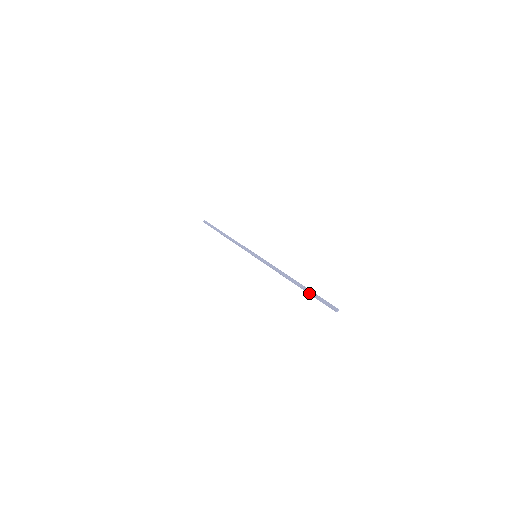
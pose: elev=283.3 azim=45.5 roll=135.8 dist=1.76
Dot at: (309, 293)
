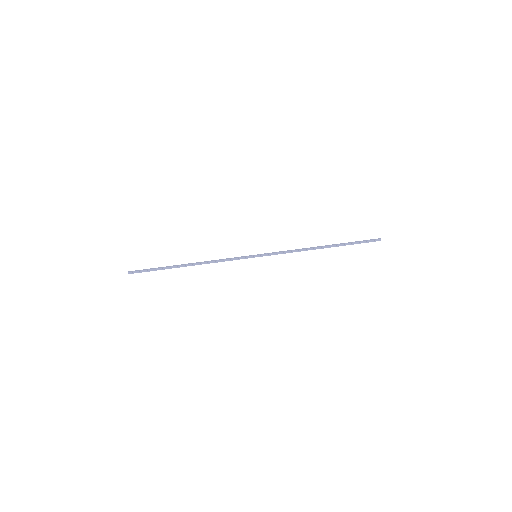
Dot at: (347, 243)
